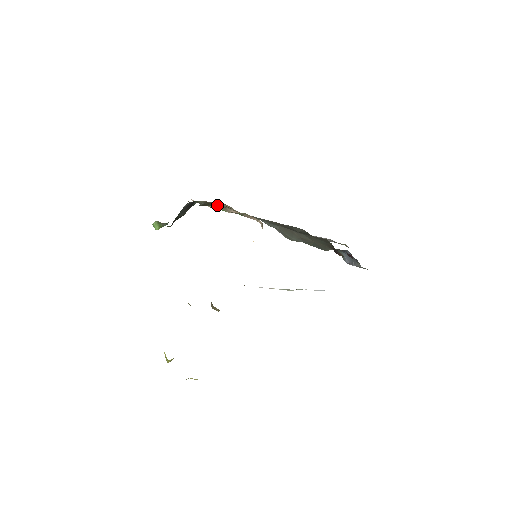
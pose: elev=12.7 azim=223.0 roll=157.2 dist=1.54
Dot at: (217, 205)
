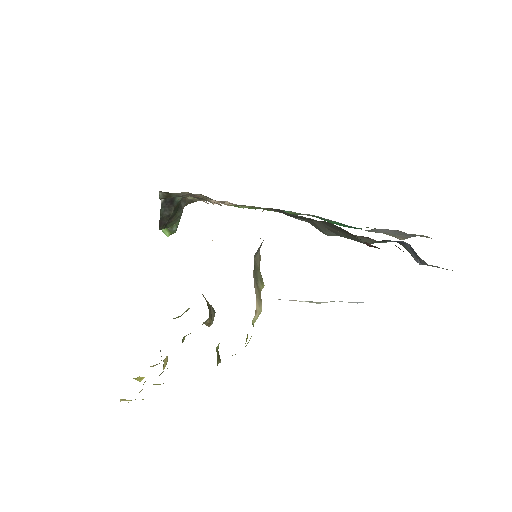
Dot at: (182, 194)
